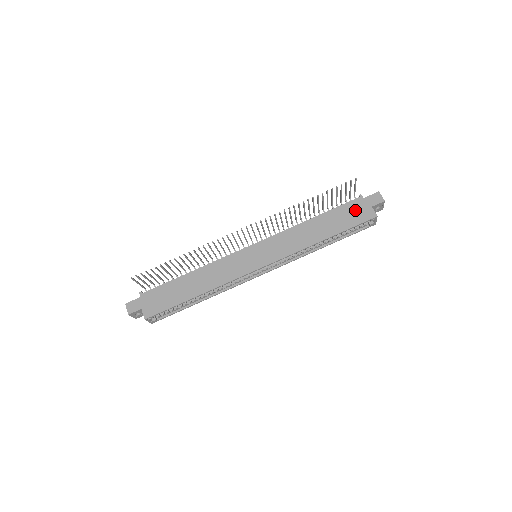
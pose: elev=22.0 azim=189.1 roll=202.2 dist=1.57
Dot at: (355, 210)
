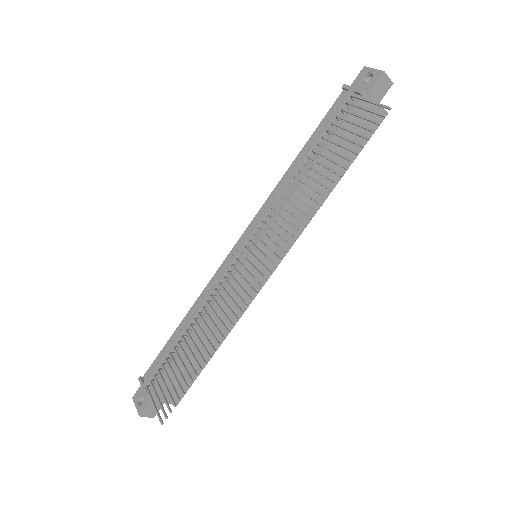
Dot at: (361, 122)
